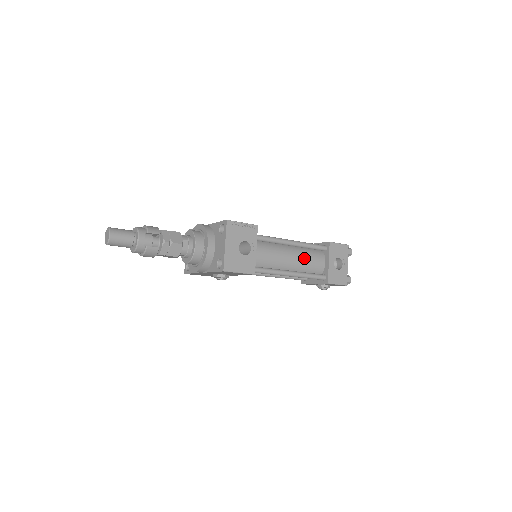
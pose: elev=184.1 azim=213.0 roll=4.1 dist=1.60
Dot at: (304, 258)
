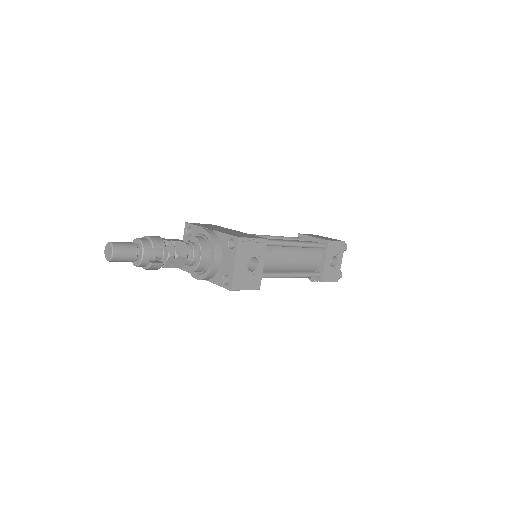
Dot at: (303, 258)
